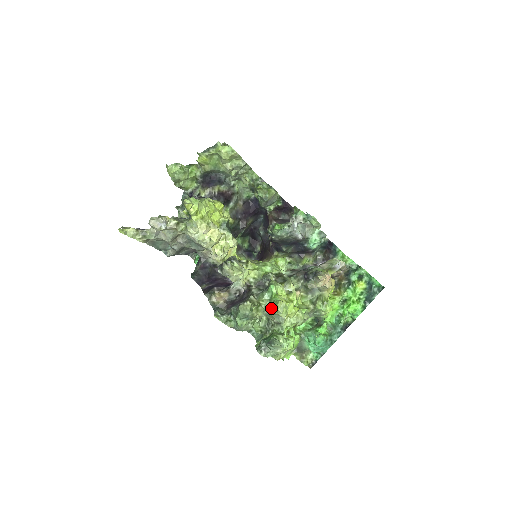
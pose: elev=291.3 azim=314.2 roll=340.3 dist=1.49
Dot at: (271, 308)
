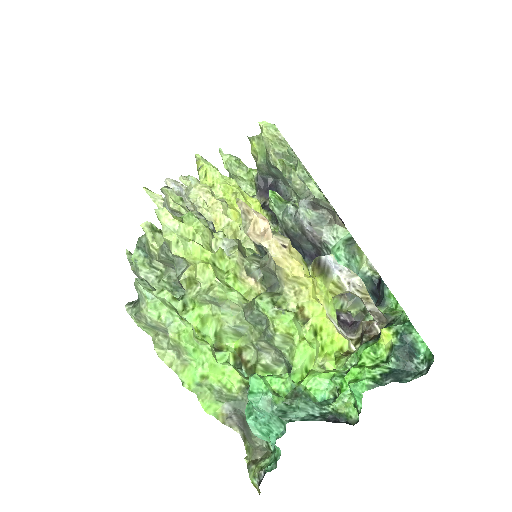
Dot at: occluded
